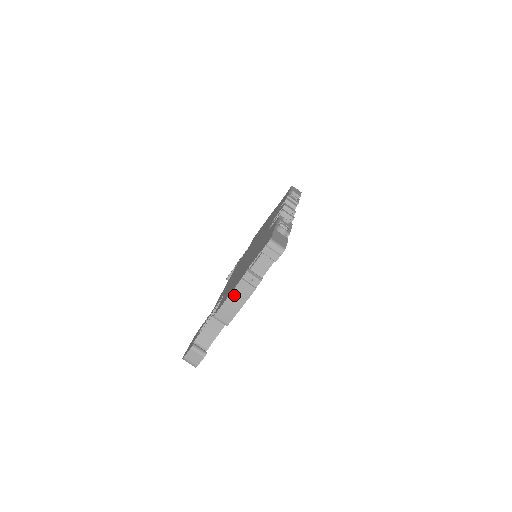
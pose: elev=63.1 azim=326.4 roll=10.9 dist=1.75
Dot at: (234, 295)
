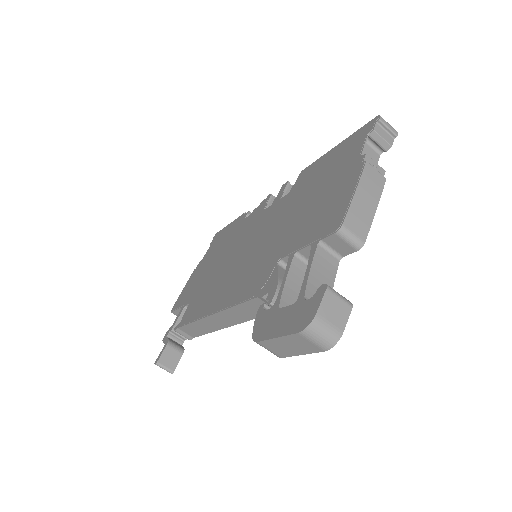
Dot at: (363, 186)
